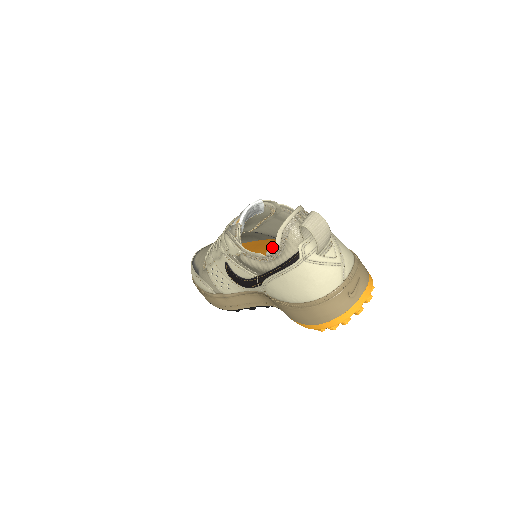
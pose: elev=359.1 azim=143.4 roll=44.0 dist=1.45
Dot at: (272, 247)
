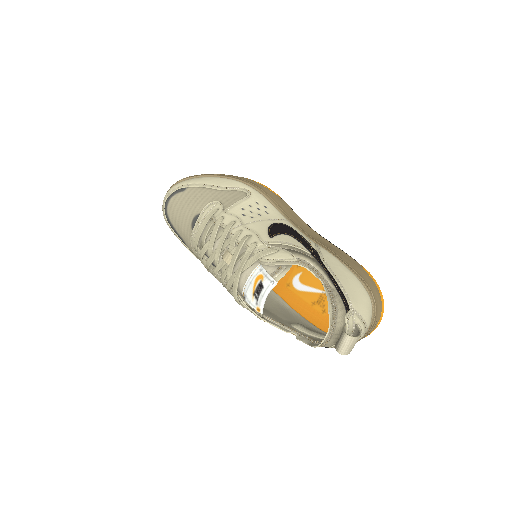
Dot at: (304, 342)
